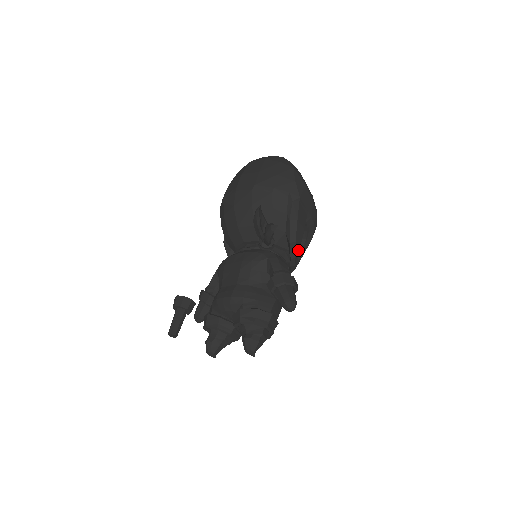
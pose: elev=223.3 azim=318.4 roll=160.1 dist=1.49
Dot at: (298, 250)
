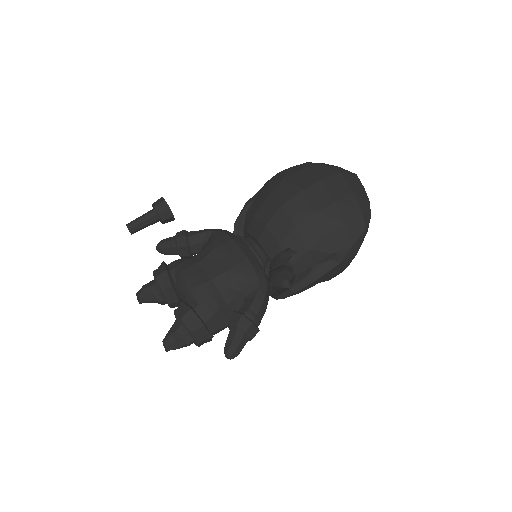
Dot at: occluded
